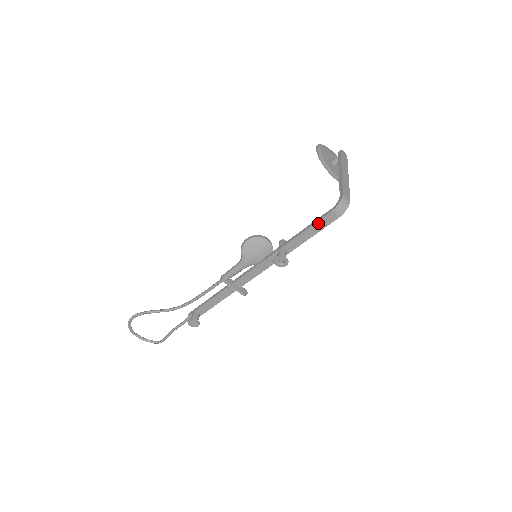
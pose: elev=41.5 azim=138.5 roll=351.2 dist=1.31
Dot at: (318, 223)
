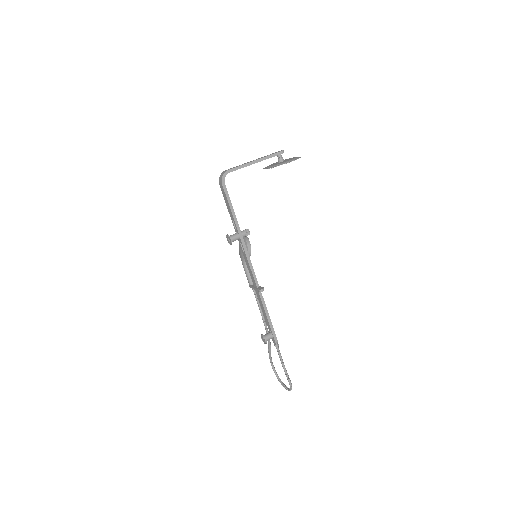
Dot at: (225, 198)
